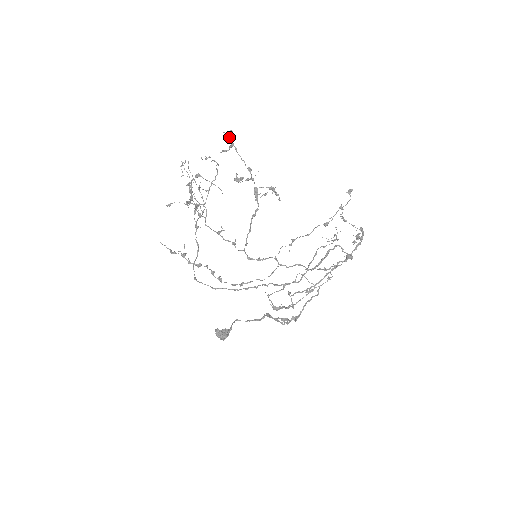
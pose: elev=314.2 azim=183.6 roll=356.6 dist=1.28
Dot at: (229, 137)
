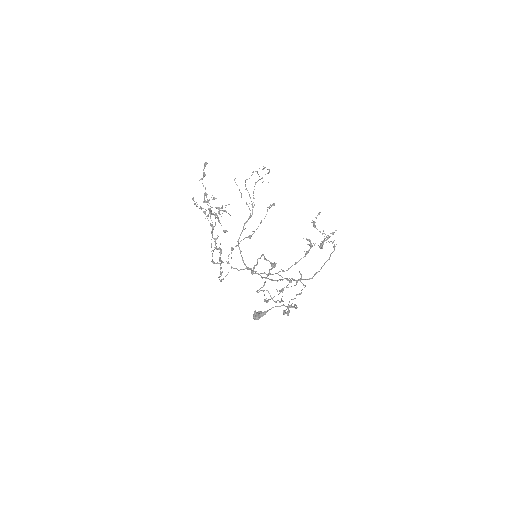
Dot at: (204, 168)
